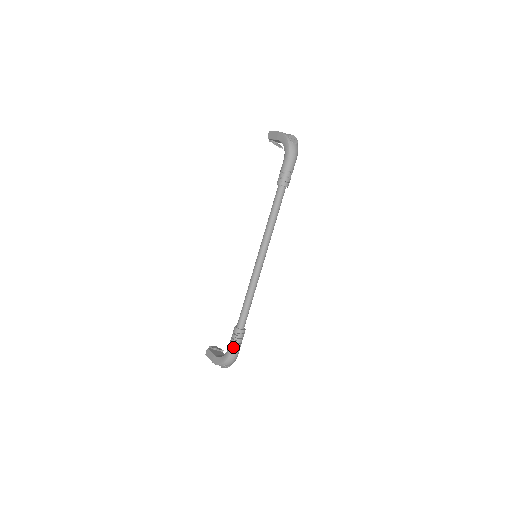
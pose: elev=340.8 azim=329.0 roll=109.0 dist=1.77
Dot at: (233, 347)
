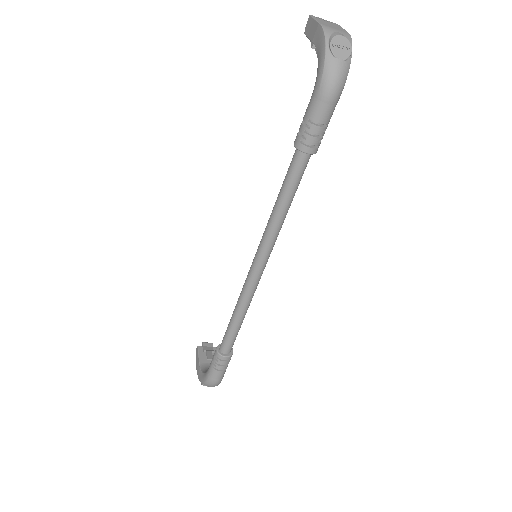
Dot at: (212, 372)
